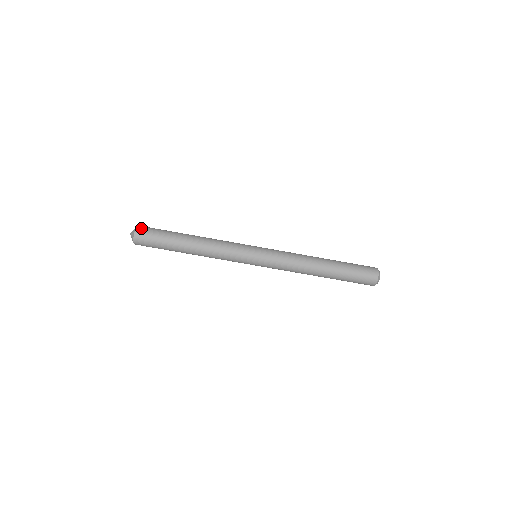
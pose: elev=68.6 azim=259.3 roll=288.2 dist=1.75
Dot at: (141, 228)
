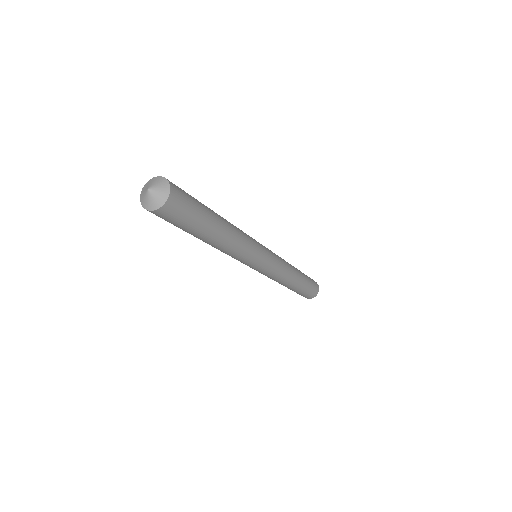
Dot at: (167, 211)
